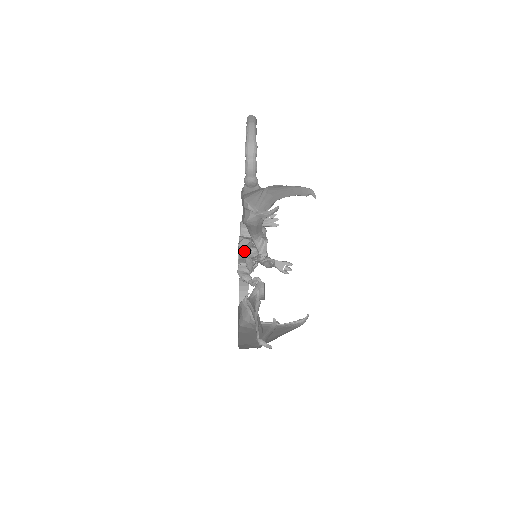
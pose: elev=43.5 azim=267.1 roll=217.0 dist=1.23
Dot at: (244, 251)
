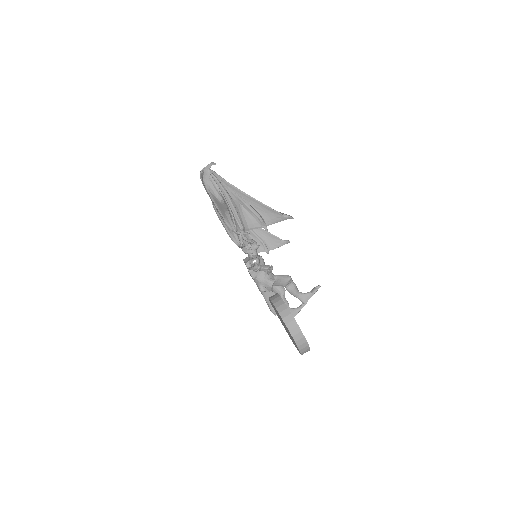
Dot at: occluded
